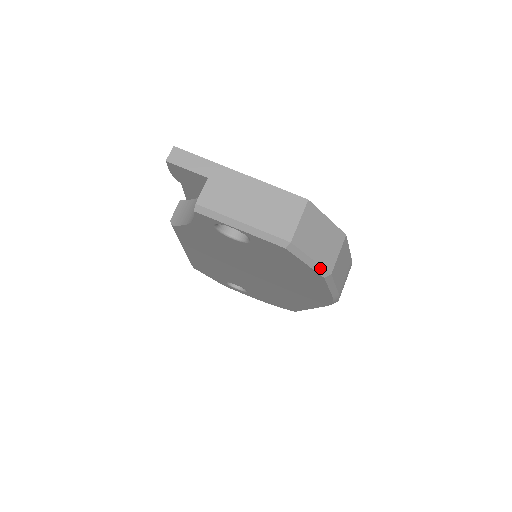
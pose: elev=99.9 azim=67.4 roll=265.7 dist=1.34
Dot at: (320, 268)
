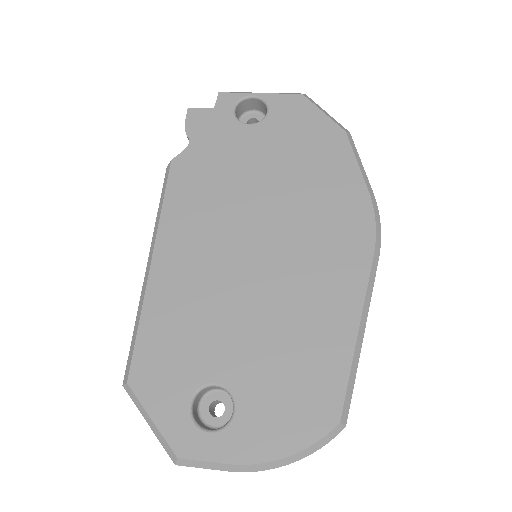
Dot at: (337, 123)
